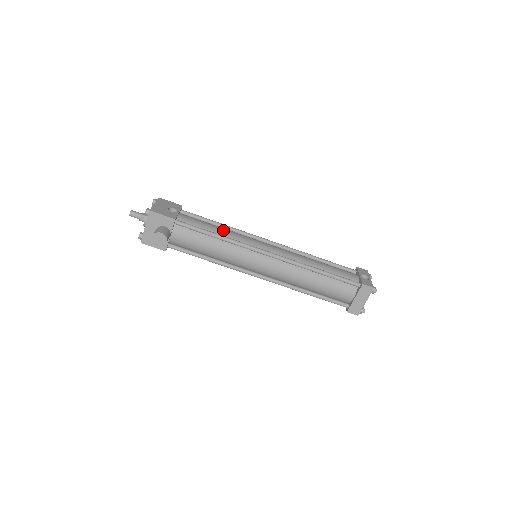
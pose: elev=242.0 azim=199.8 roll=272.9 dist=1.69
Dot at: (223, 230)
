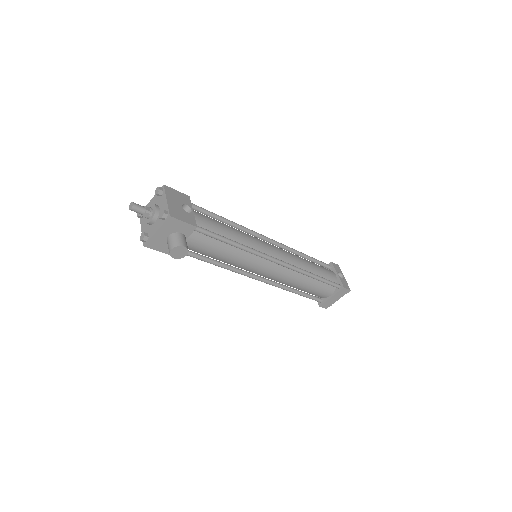
Dot at: (235, 232)
